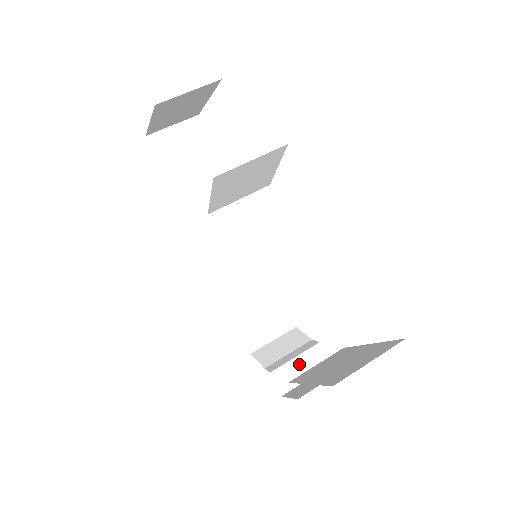
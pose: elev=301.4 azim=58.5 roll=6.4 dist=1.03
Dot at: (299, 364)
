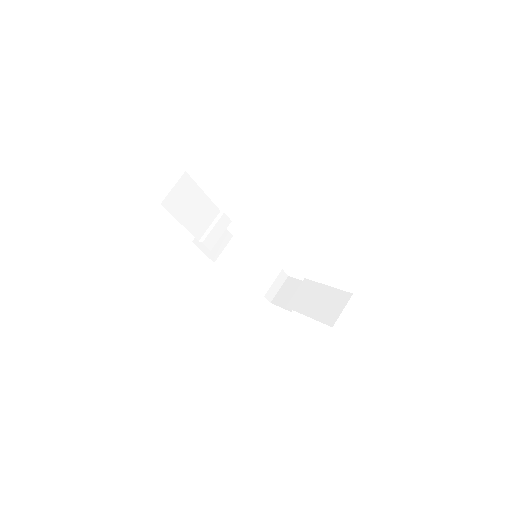
Dot at: (275, 284)
